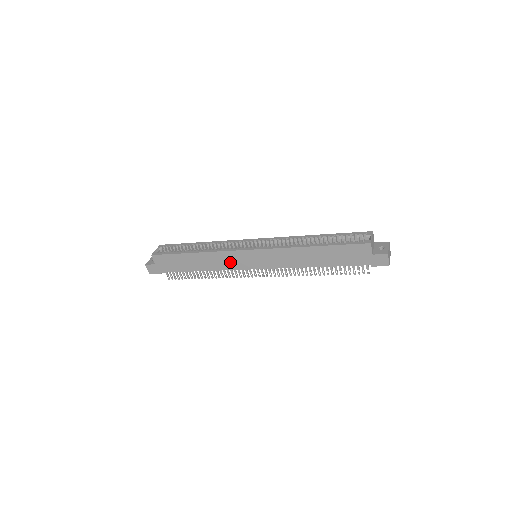
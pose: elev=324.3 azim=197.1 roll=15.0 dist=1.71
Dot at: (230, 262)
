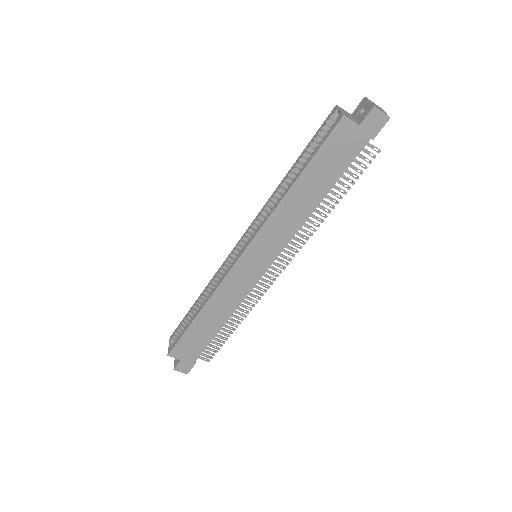
Dot at: (238, 287)
